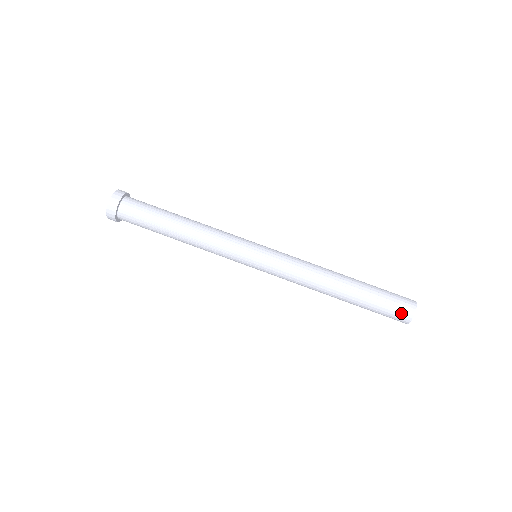
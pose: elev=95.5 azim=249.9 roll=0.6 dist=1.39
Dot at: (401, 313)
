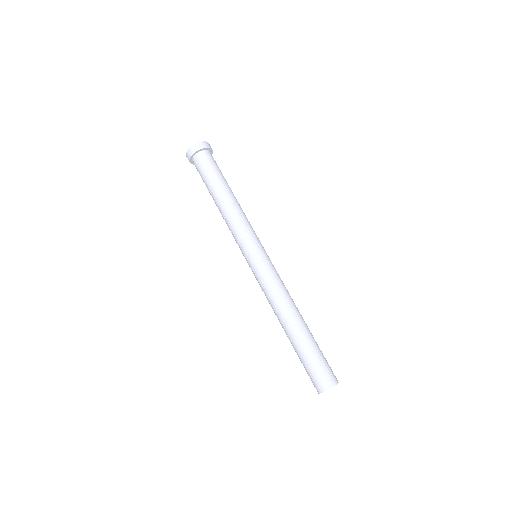
Dot at: (313, 383)
